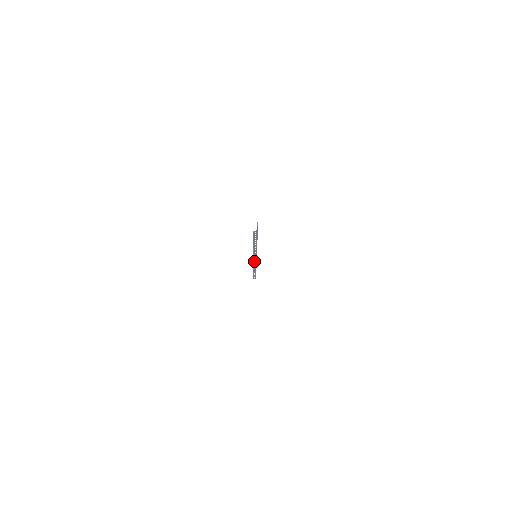
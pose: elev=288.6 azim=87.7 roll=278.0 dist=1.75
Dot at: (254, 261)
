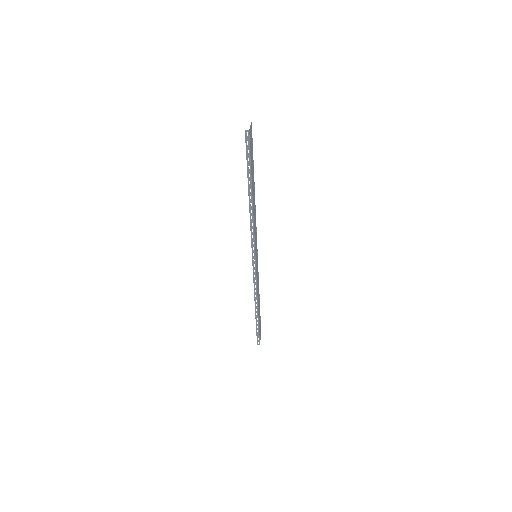
Dot at: occluded
